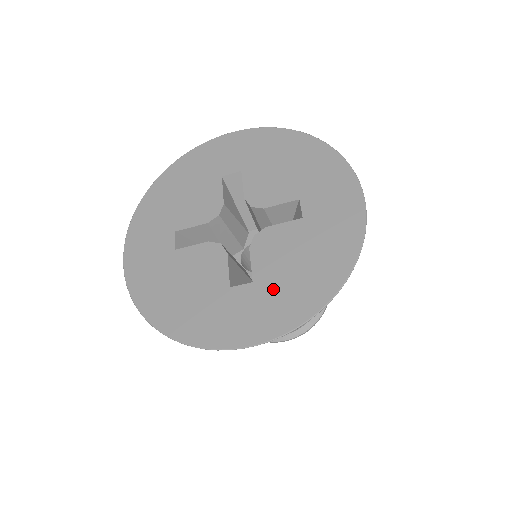
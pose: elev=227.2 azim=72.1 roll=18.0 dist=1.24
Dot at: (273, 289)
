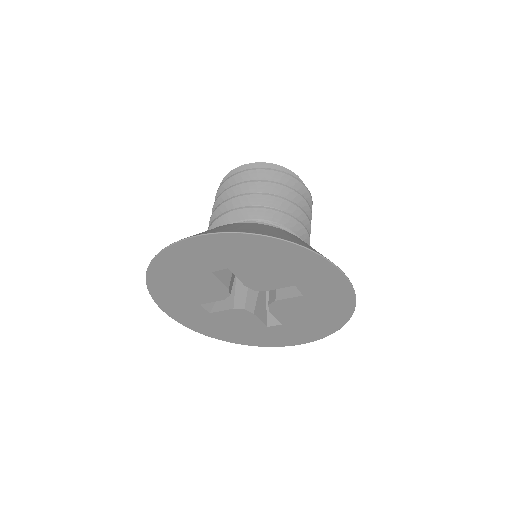
Dot at: (298, 327)
